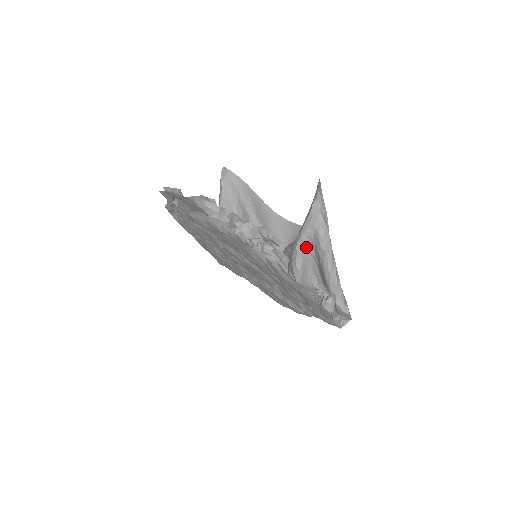
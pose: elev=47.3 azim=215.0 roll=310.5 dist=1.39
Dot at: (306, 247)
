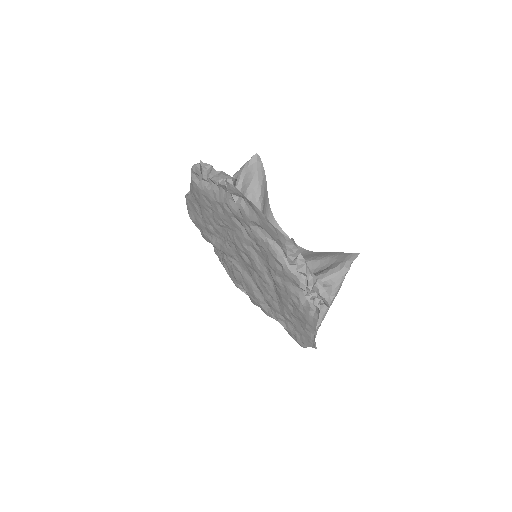
Dot at: occluded
